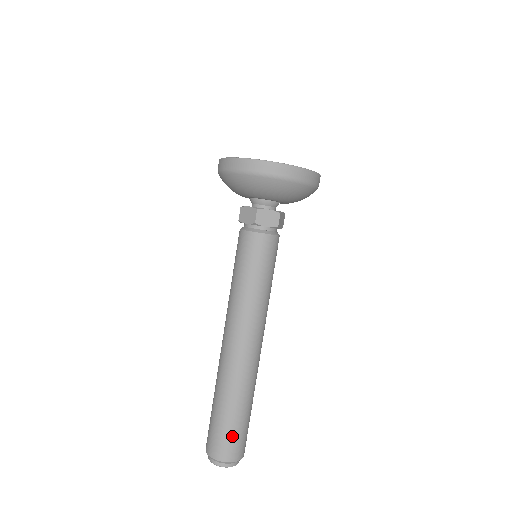
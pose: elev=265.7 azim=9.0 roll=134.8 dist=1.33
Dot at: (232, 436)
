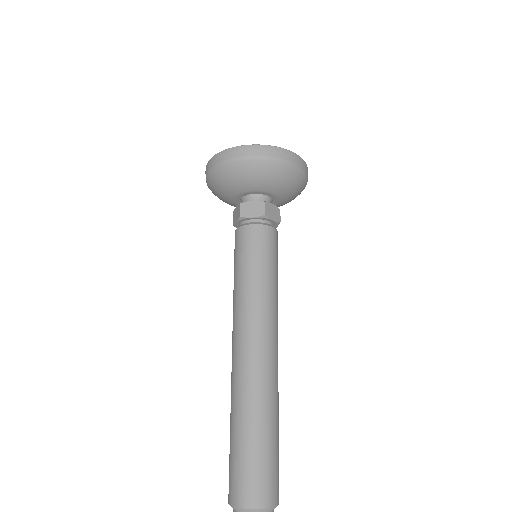
Dot at: (248, 469)
